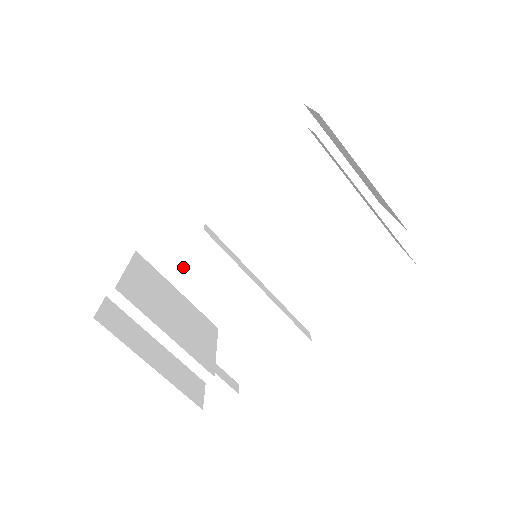
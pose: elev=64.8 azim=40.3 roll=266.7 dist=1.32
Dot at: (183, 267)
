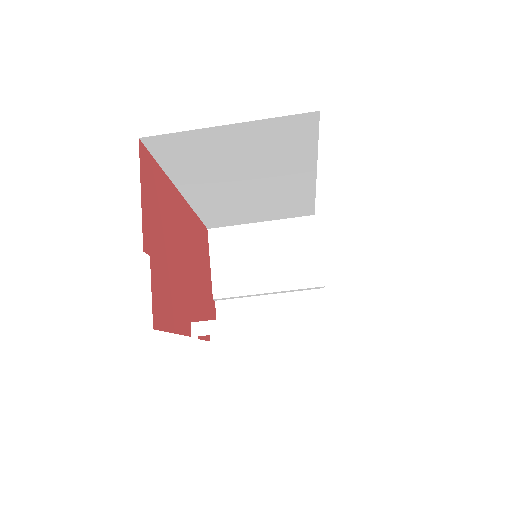
Dot at: (243, 218)
